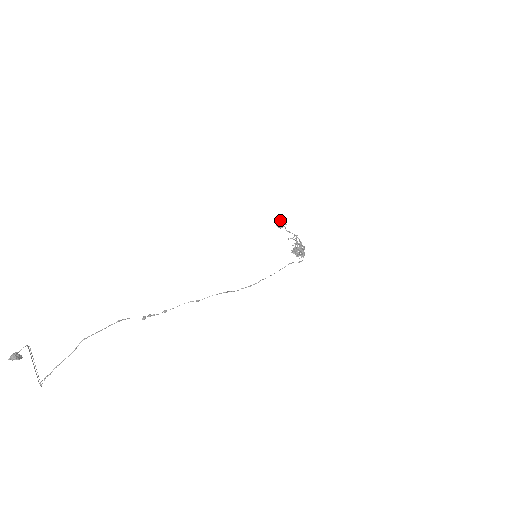
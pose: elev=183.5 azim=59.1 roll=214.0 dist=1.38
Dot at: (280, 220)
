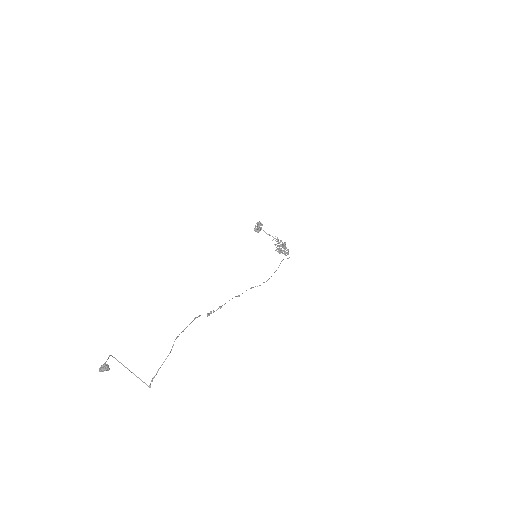
Dot at: (260, 225)
